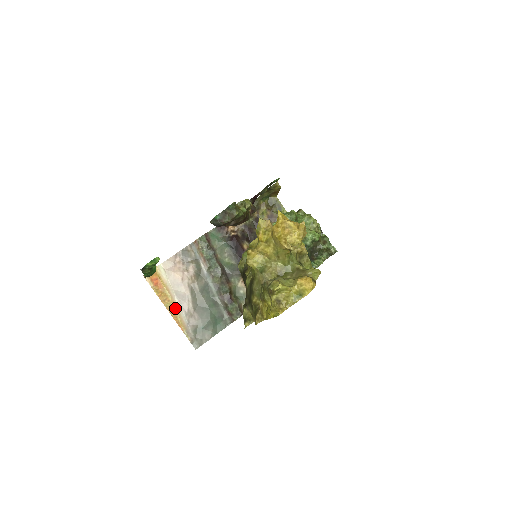
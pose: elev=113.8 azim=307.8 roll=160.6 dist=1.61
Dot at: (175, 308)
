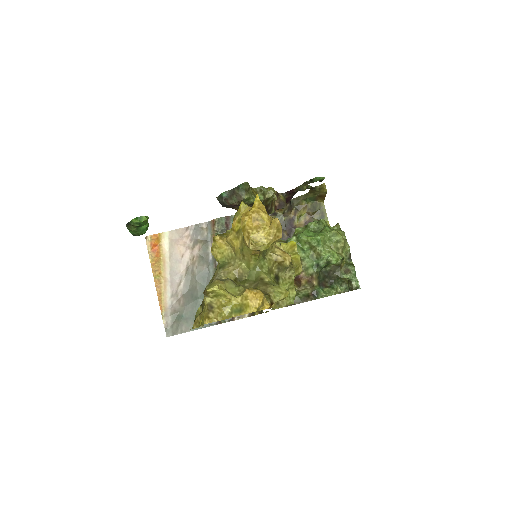
Dot at: (163, 283)
